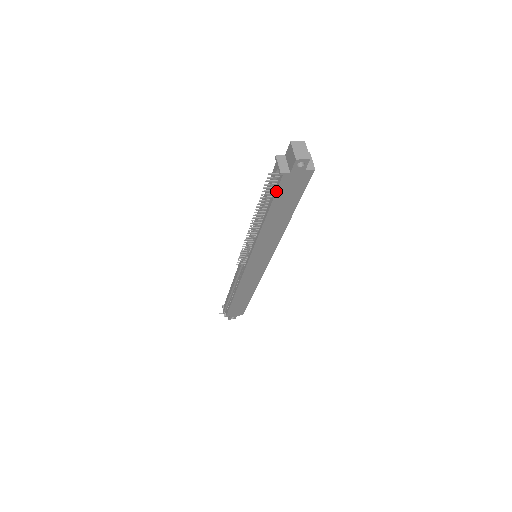
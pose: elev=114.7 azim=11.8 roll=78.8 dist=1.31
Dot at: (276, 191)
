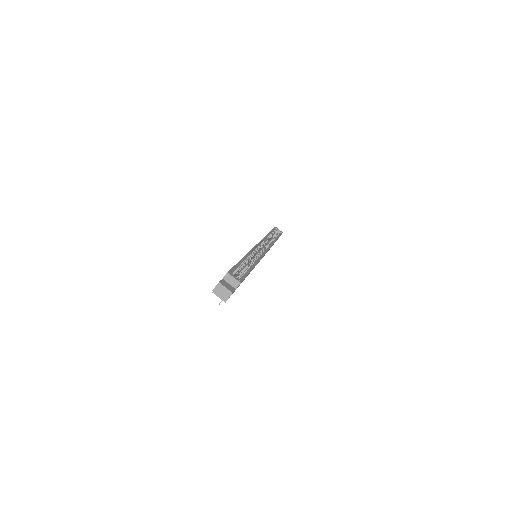
Dot at: occluded
